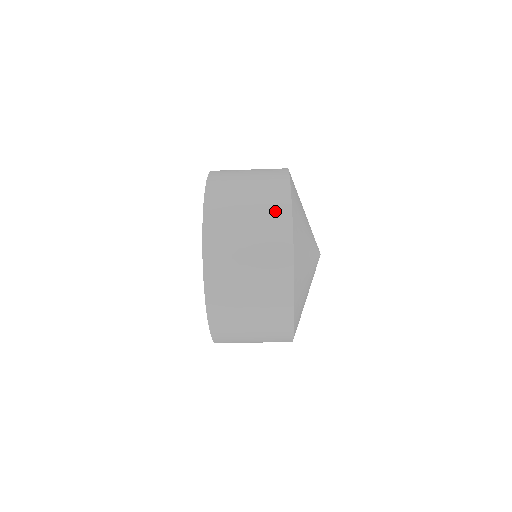
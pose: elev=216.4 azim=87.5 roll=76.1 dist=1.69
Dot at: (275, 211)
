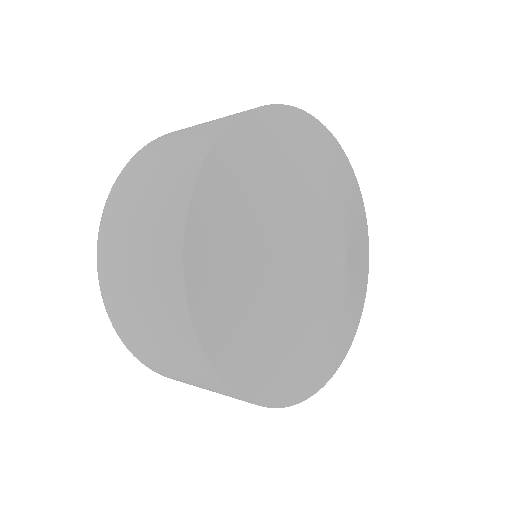
Dot at: (203, 137)
